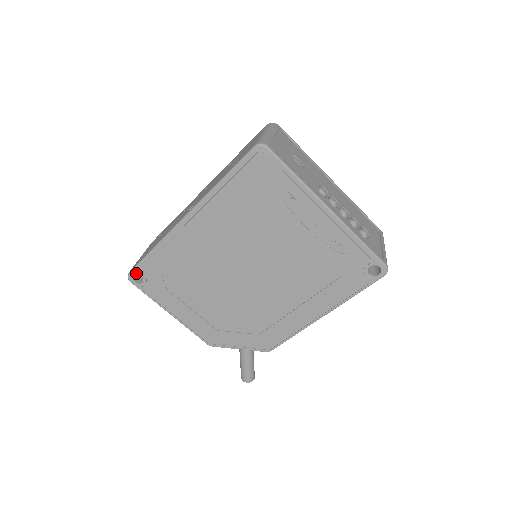
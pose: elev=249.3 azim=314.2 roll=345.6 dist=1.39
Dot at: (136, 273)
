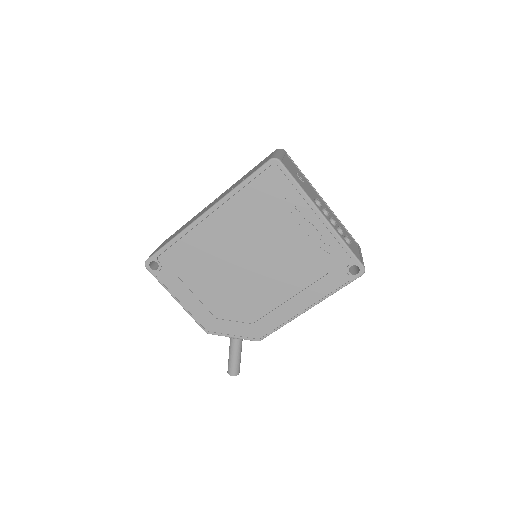
Dot at: (153, 260)
